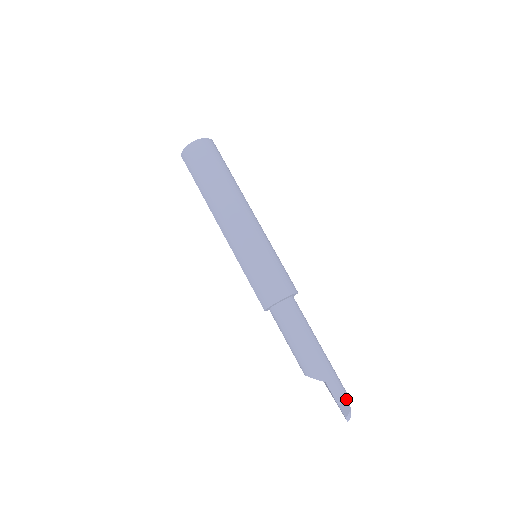
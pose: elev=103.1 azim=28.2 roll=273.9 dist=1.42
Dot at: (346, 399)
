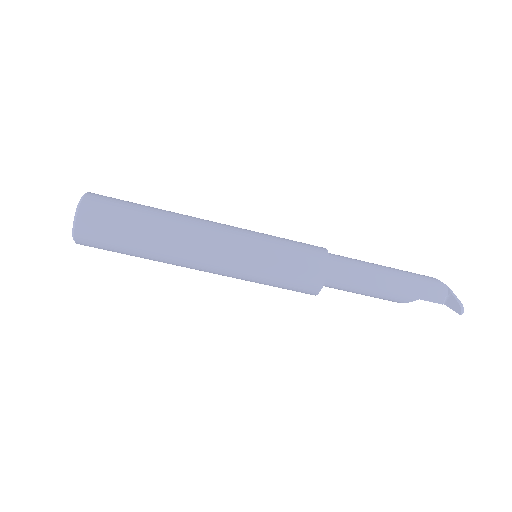
Dot at: (447, 293)
